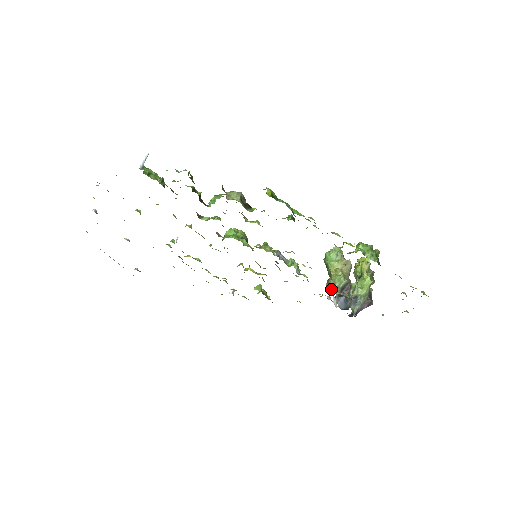
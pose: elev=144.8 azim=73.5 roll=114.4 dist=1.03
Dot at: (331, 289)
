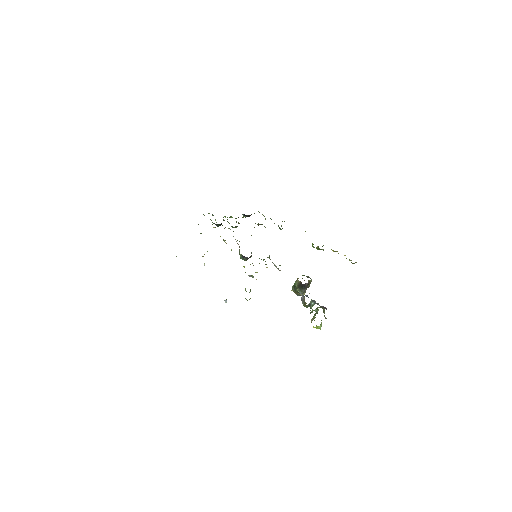
Dot at: occluded
